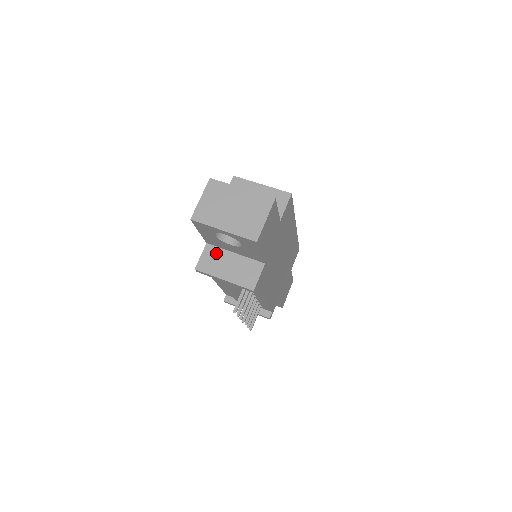
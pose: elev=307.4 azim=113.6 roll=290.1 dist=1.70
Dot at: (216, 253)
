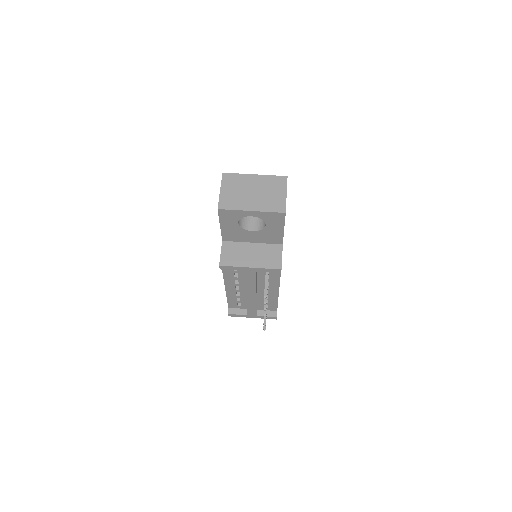
Dot at: (234, 247)
